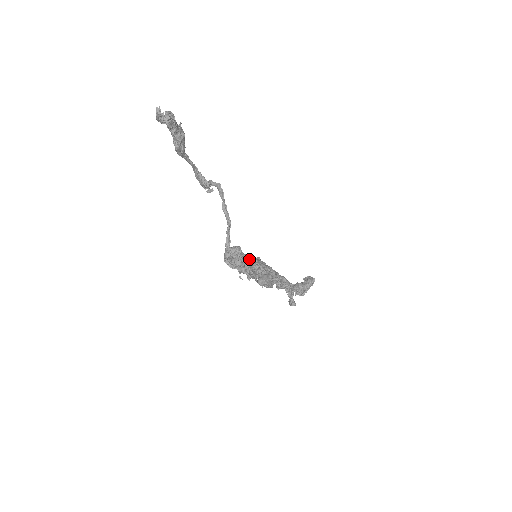
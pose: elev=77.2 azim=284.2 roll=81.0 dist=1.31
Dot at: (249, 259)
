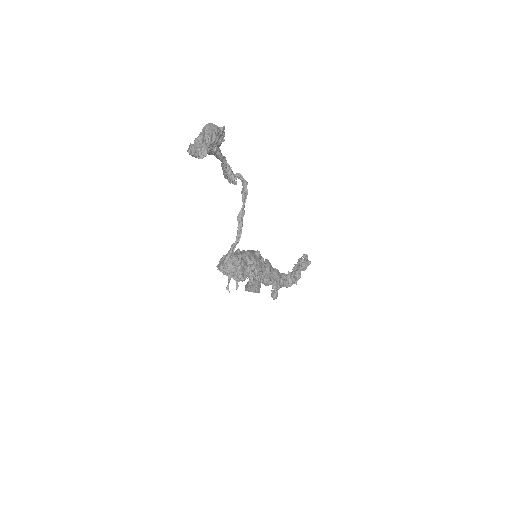
Dot at: (246, 263)
